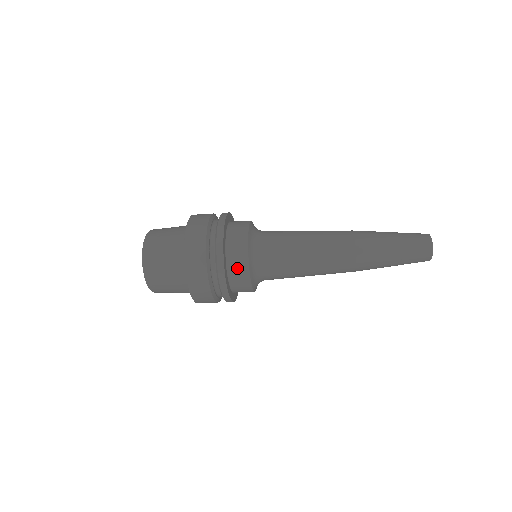
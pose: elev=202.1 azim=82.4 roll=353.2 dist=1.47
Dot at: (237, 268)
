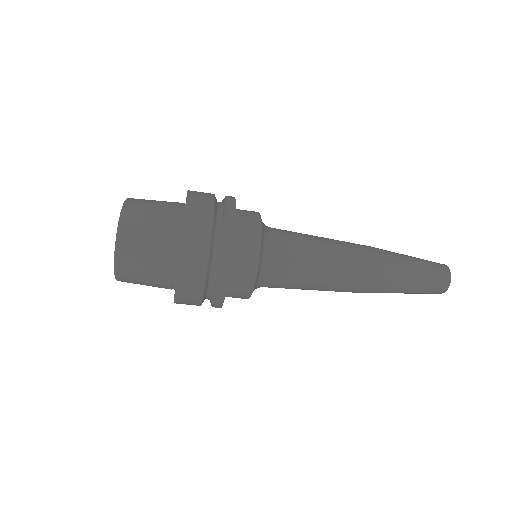
Dot at: (242, 271)
